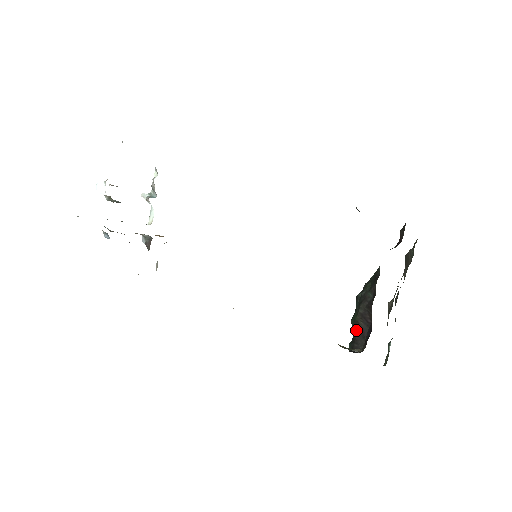
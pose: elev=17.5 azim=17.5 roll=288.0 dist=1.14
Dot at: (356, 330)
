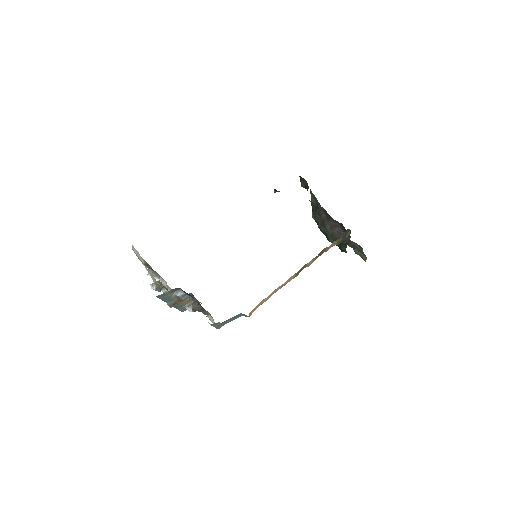
Dot at: (337, 238)
